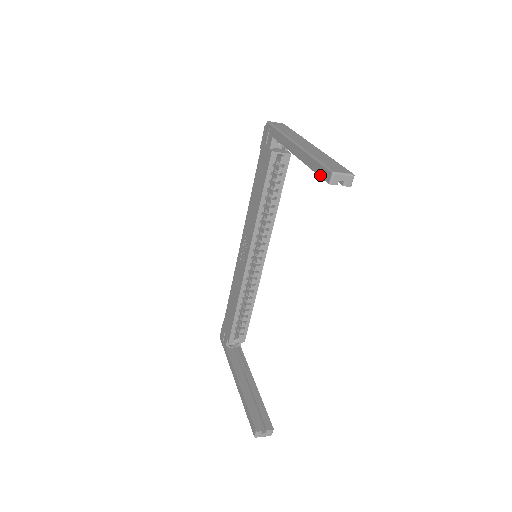
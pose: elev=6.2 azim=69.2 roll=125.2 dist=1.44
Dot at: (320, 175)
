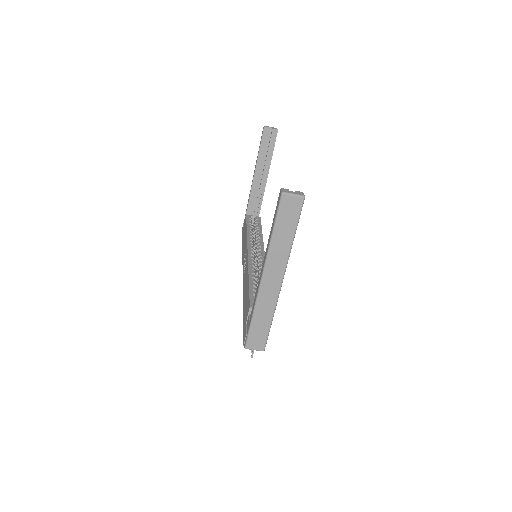
Dot at: (261, 139)
